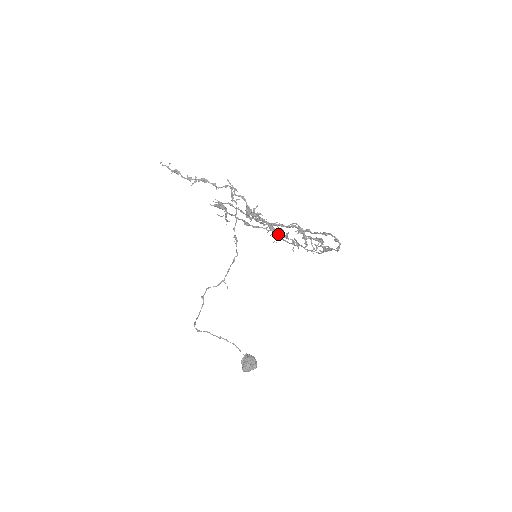
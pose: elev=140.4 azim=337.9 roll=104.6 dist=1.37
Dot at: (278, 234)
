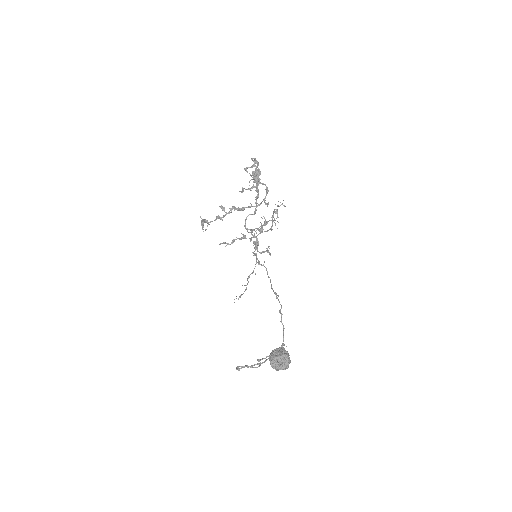
Dot at: (242, 210)
